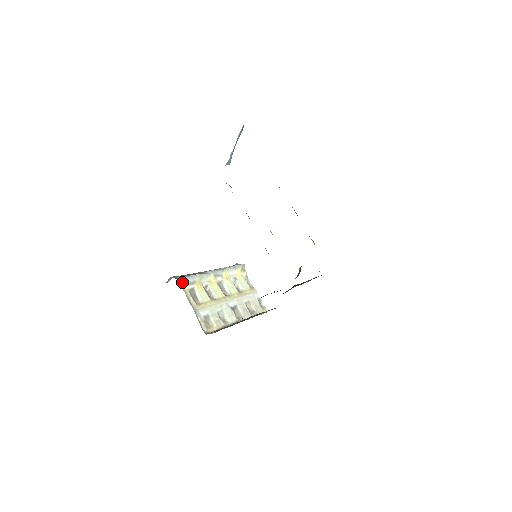
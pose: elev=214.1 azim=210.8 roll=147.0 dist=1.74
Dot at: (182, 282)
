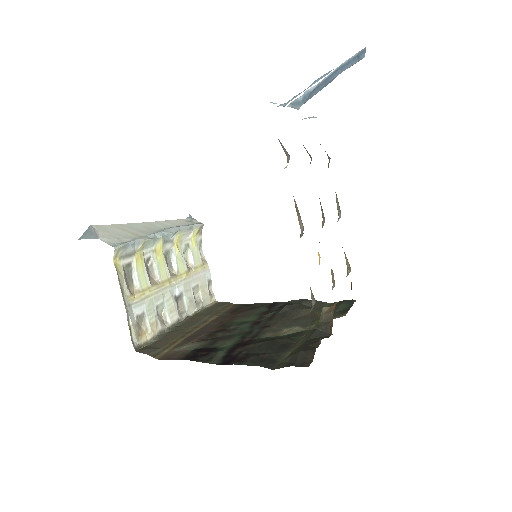
Dot at: (117, 253)
